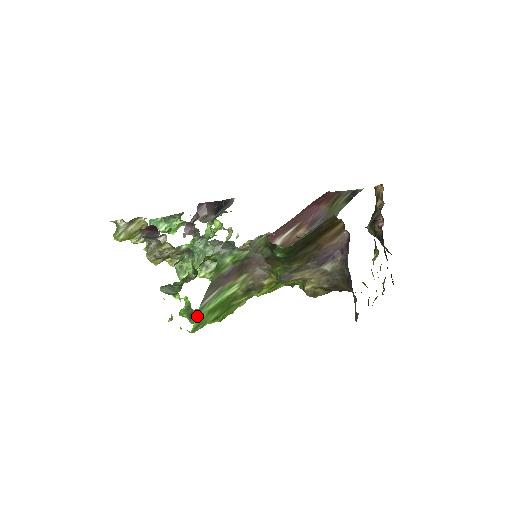
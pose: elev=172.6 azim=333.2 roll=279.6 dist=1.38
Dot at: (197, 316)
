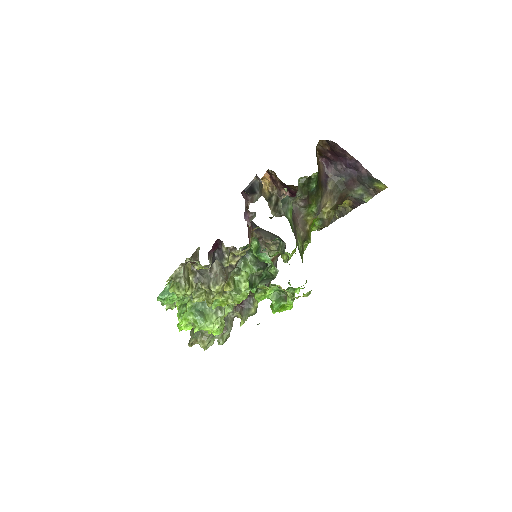
Dot at: occluded
